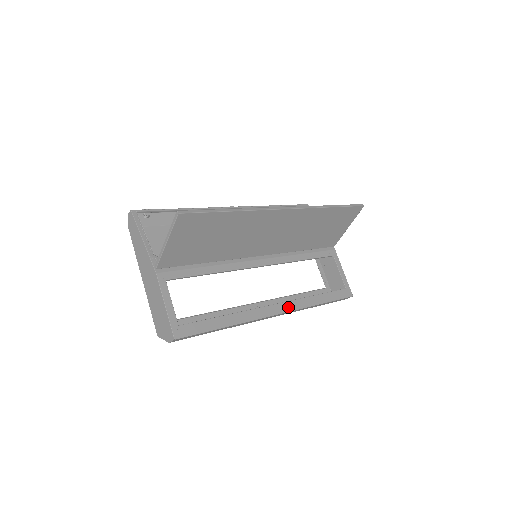
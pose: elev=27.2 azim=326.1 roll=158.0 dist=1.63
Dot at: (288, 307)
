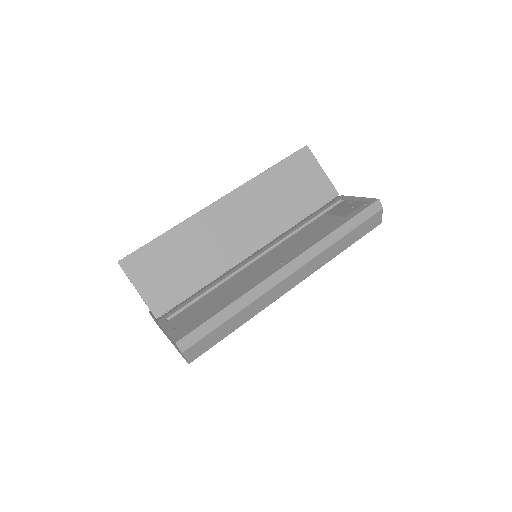
Dot at: (296, 255)
